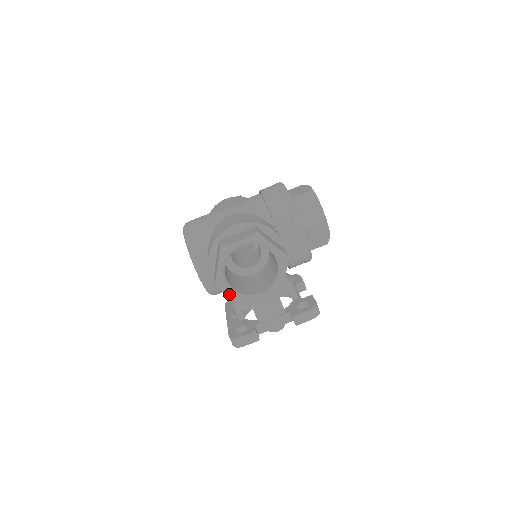
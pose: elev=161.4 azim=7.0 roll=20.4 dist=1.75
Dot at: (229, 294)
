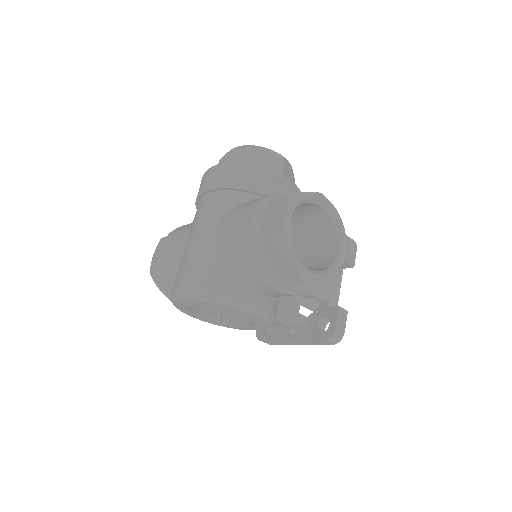
Dot at: (323, 279)
